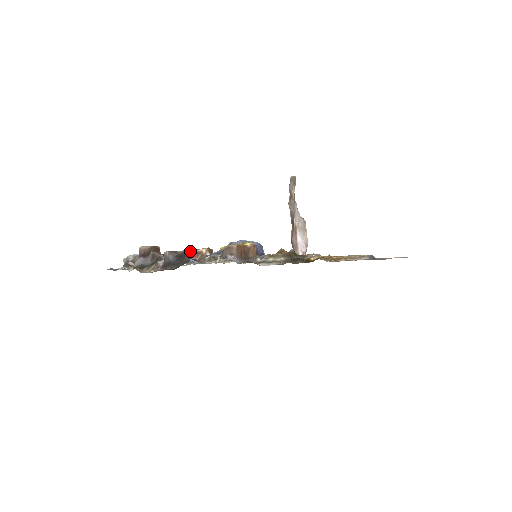
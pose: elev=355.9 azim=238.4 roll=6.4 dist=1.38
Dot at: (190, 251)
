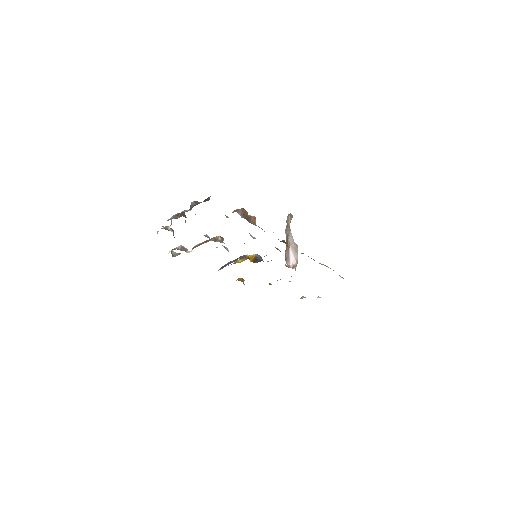
Dot at: (210, 196)
